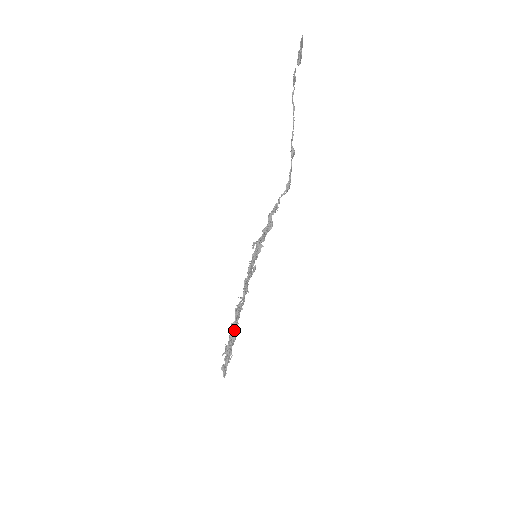
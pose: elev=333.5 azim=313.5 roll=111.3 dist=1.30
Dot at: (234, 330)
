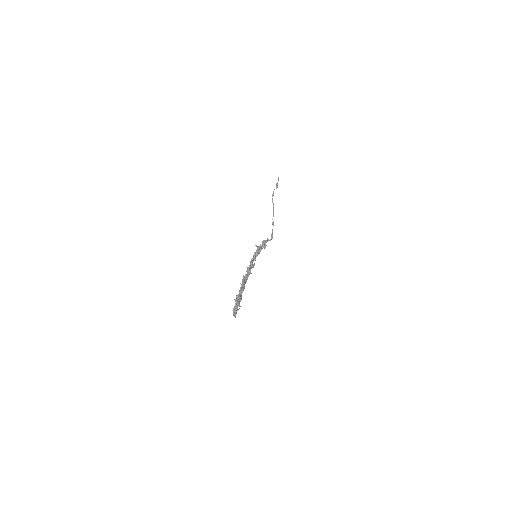
Dot at: (244, 286)
